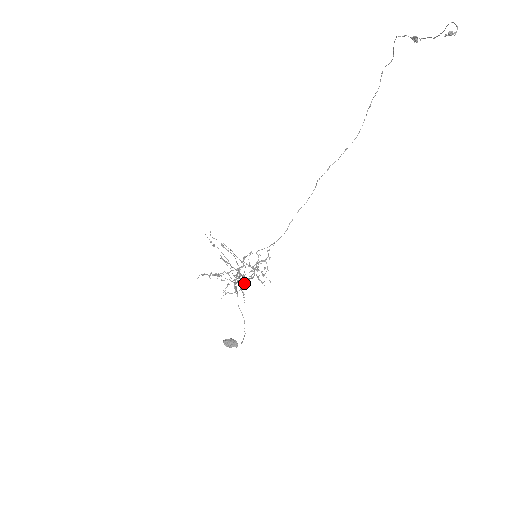
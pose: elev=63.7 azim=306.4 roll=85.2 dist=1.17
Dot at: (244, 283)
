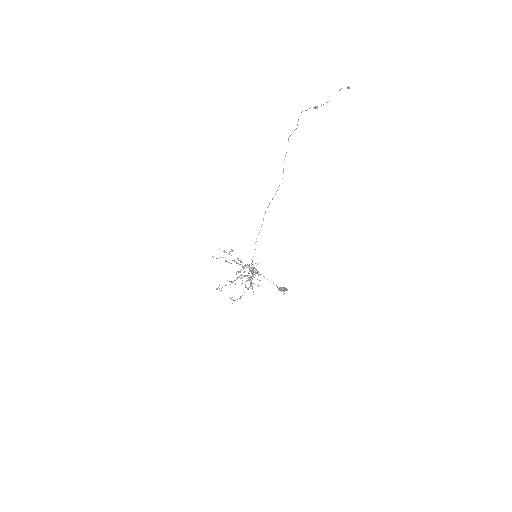
Dot at: occluded
